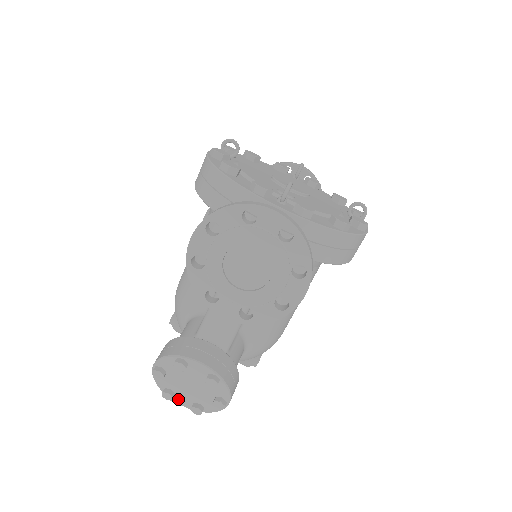
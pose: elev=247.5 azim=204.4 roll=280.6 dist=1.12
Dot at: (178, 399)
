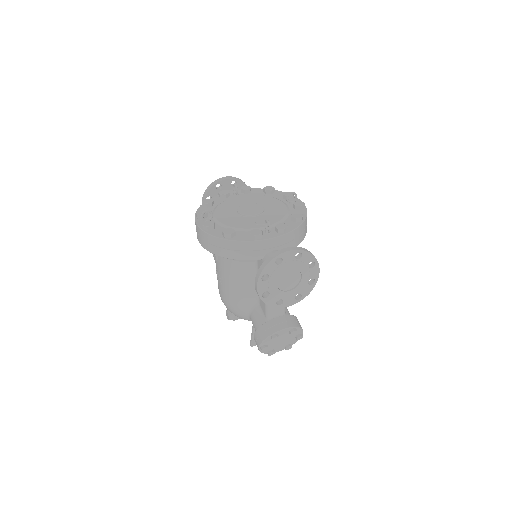
Dot at: (276, 351)
